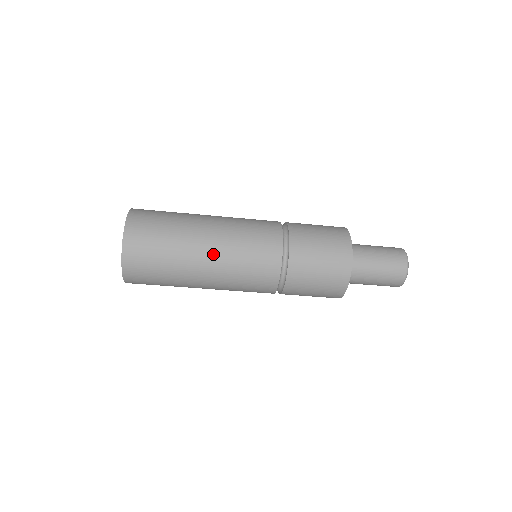
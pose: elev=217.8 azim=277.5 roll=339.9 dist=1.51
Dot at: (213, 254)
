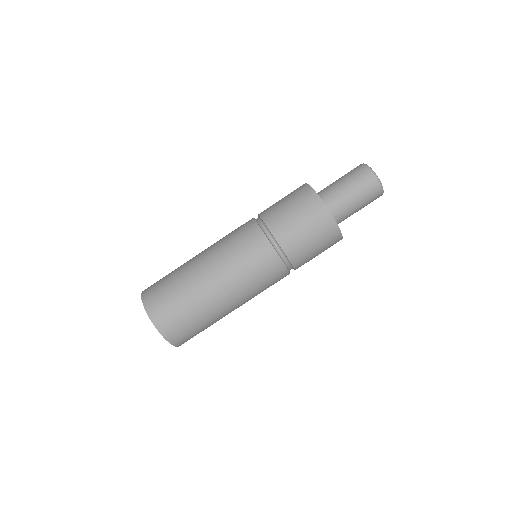
Dot at: (215, 273)
